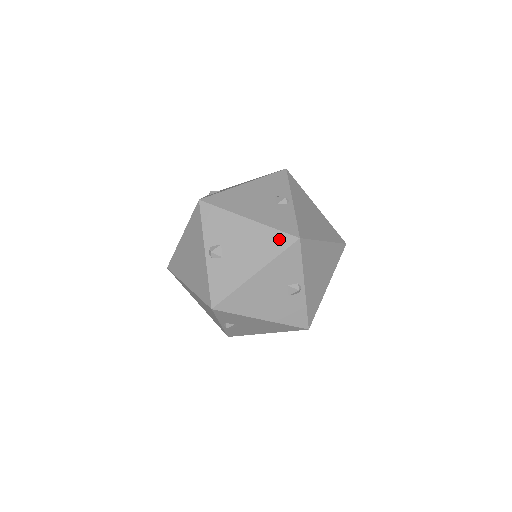
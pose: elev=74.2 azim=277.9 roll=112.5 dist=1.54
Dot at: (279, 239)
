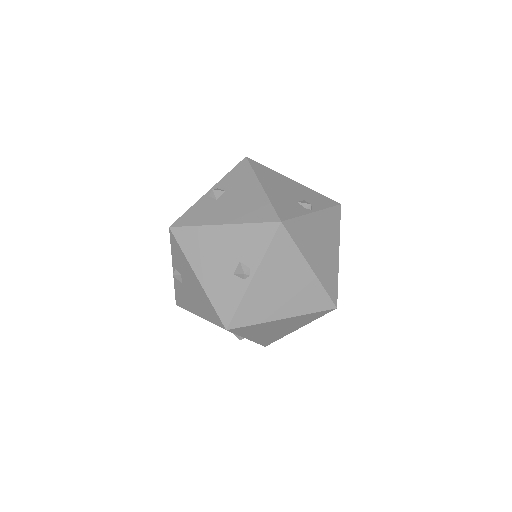
Dot at: (266, 212)
